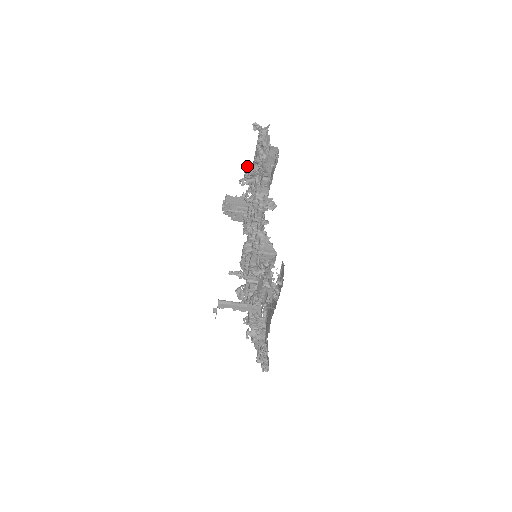
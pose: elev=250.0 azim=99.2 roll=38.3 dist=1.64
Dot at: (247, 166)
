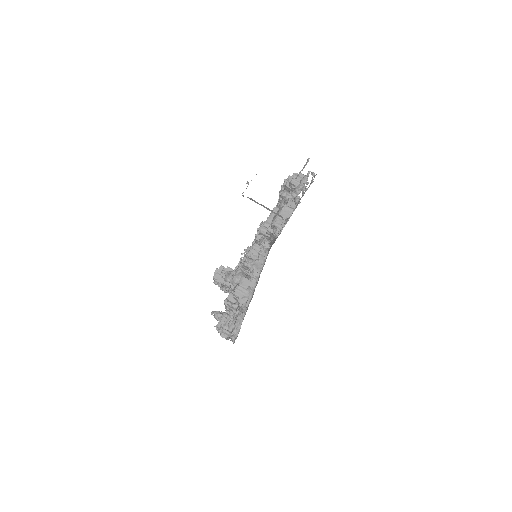
Dot at: occluded
